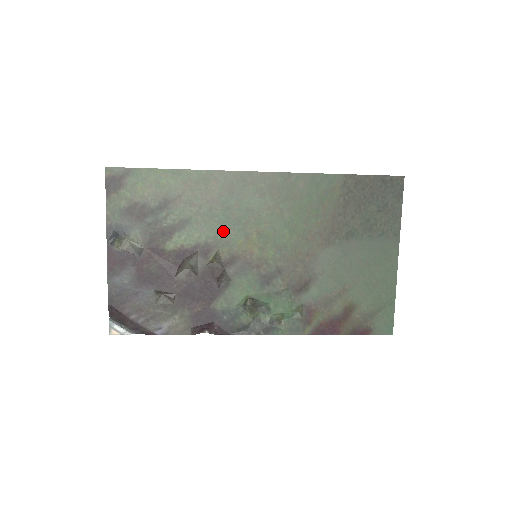
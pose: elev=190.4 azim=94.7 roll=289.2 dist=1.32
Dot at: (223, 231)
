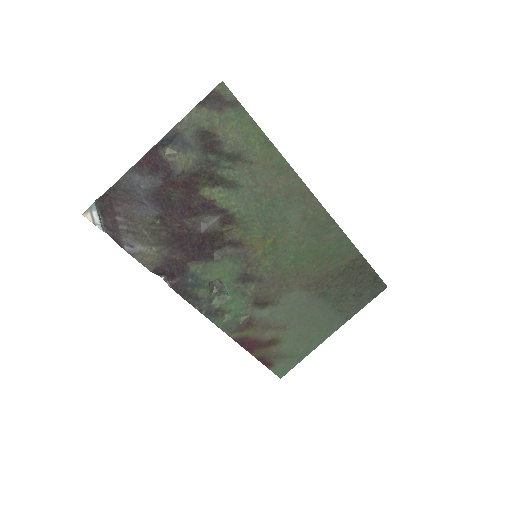
Dot at: (253, 218)
